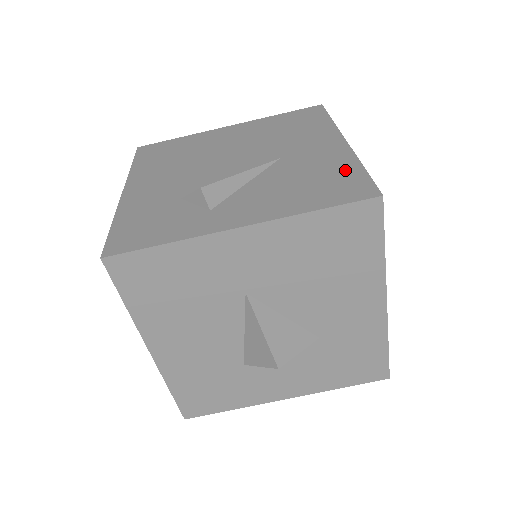
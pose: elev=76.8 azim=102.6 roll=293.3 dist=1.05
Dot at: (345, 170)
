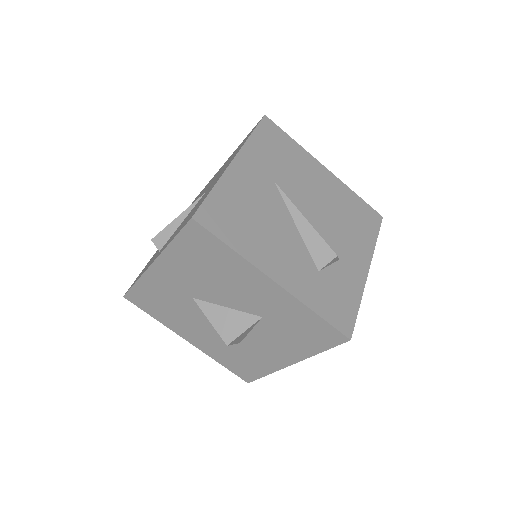
Dot at: (206, 195)
